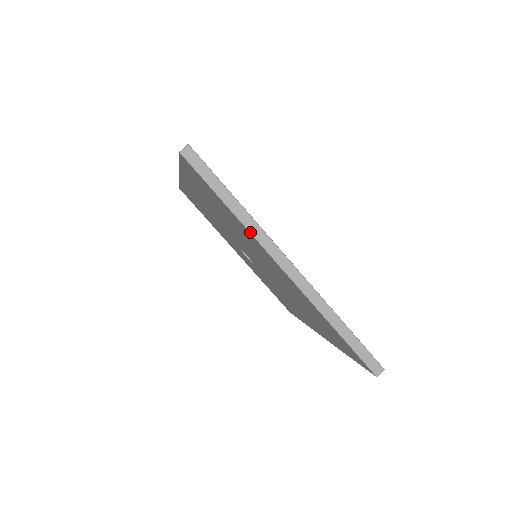
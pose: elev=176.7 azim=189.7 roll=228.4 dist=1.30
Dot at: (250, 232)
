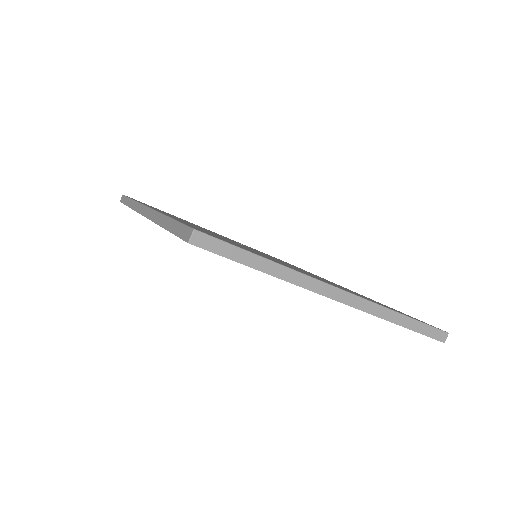
Dot at: (294, 284)
